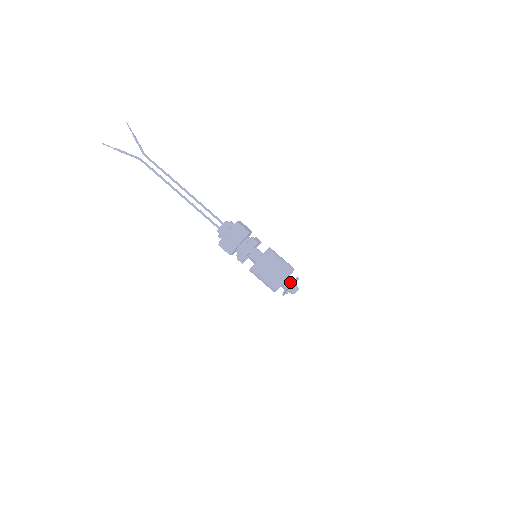
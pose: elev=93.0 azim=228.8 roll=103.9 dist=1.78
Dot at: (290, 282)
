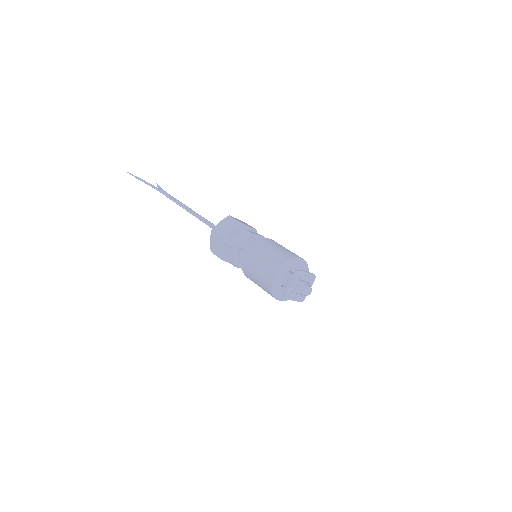
Dot at: occluded
